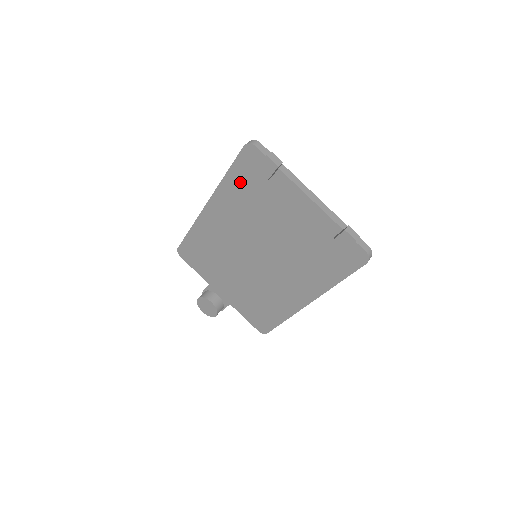
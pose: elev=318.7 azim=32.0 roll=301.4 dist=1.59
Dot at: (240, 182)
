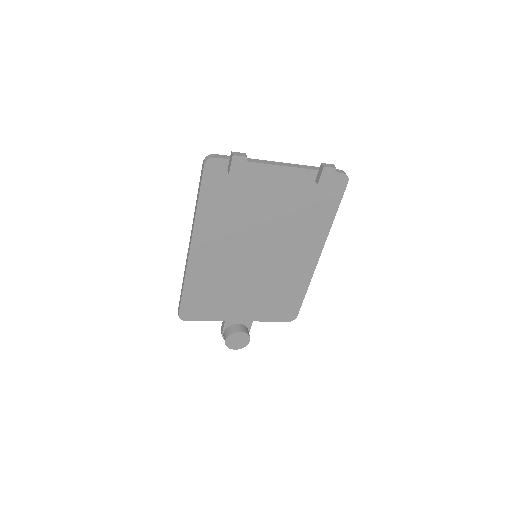
Dot at: (214, 200)
